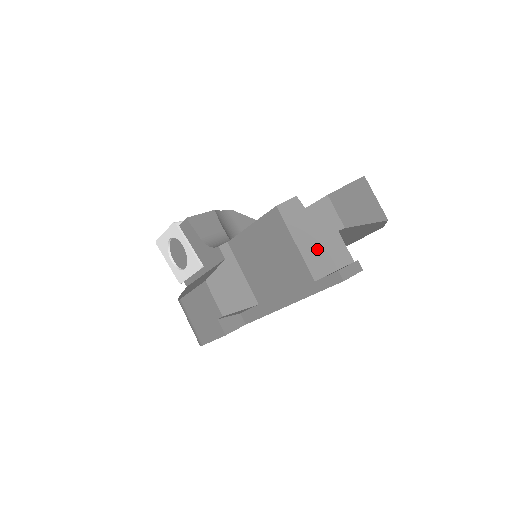
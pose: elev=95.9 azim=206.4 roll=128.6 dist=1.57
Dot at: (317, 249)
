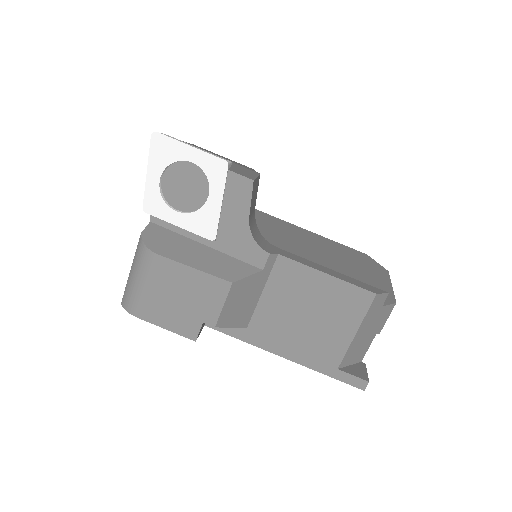
Dot at: (359, 343)
